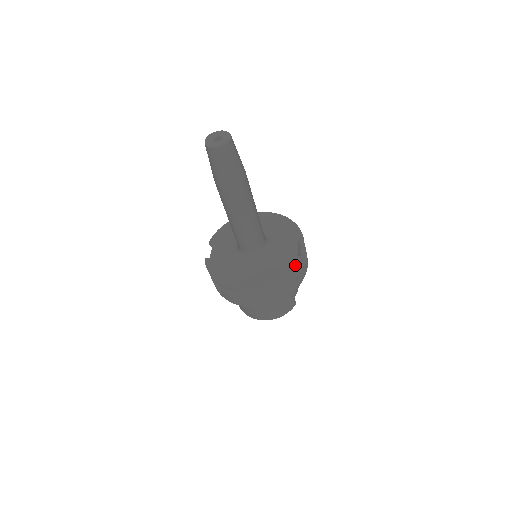
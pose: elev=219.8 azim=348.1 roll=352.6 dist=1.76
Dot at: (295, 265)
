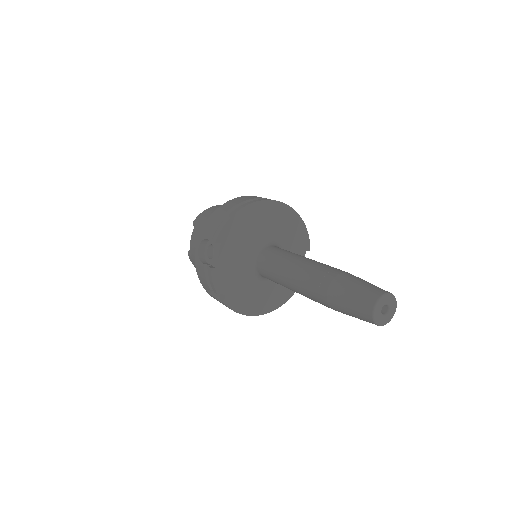
Dot at: occluded
